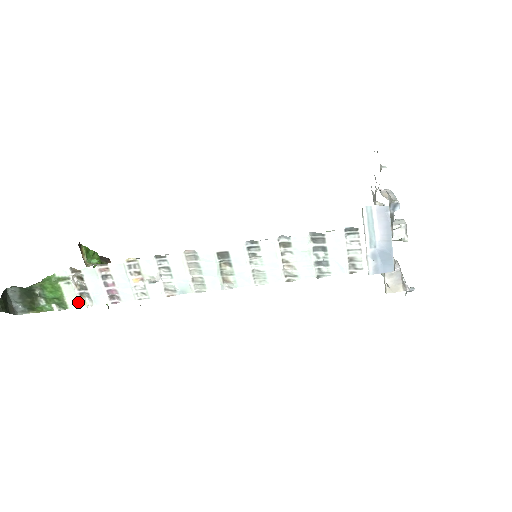
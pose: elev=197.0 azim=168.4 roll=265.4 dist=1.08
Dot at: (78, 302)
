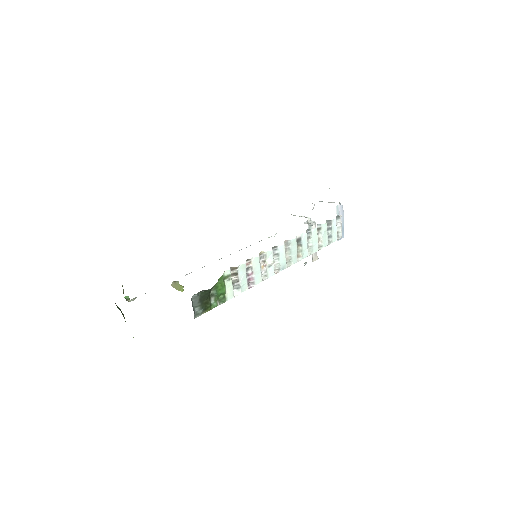
Dot at: (233, 293)
